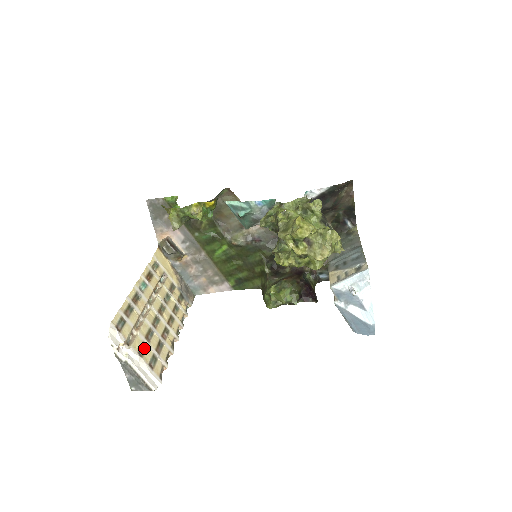
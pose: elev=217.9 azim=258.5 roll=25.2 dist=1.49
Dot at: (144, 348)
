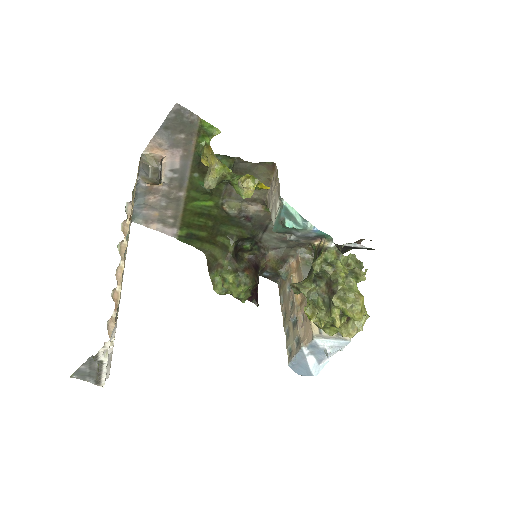
Dot at: occluded
